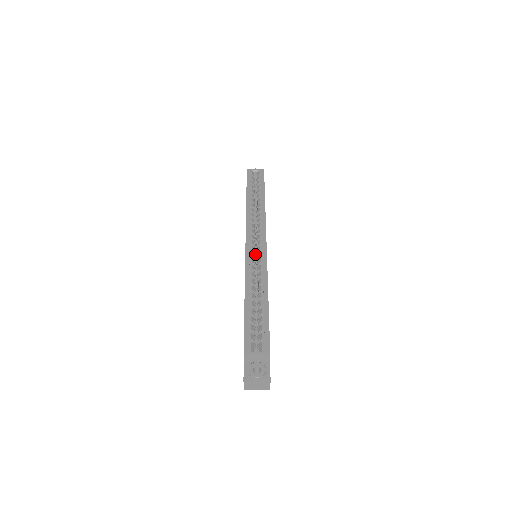
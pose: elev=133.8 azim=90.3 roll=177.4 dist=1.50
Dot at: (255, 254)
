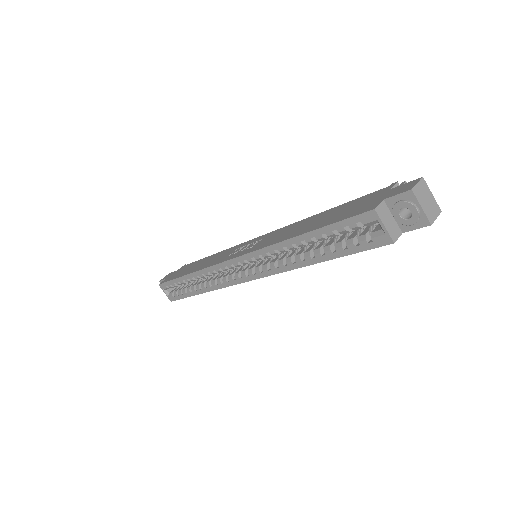
Dot at: occluded
